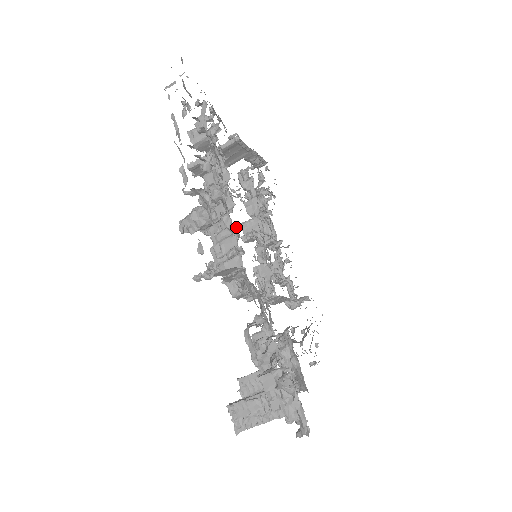
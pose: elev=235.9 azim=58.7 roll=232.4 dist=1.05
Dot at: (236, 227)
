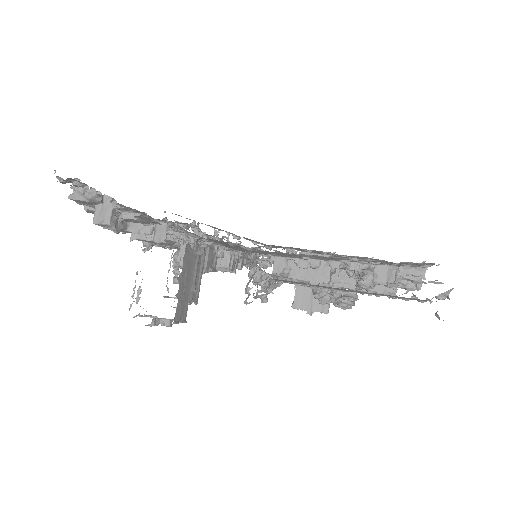
Dot at: occluded
